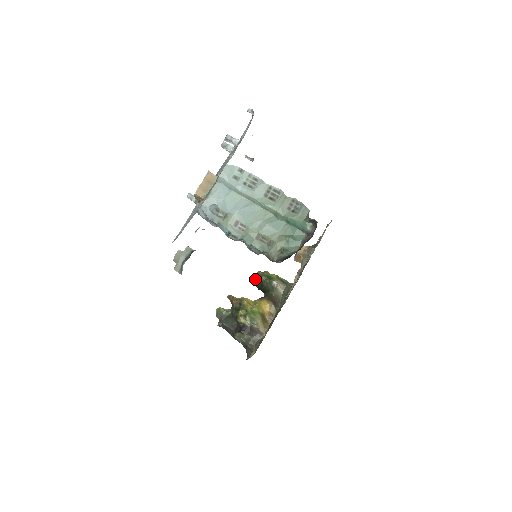
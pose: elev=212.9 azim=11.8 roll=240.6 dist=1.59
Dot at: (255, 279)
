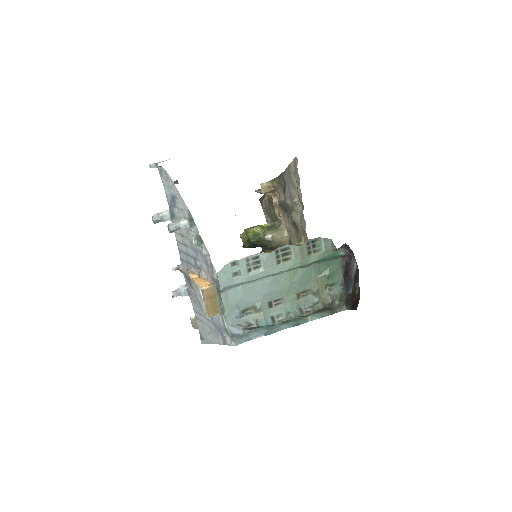
Dot at: (244, 245)
